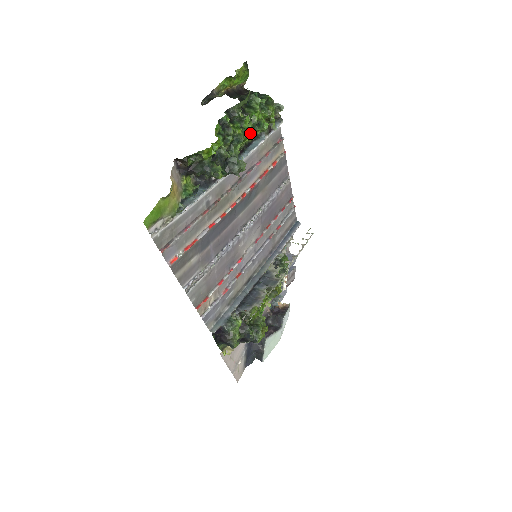
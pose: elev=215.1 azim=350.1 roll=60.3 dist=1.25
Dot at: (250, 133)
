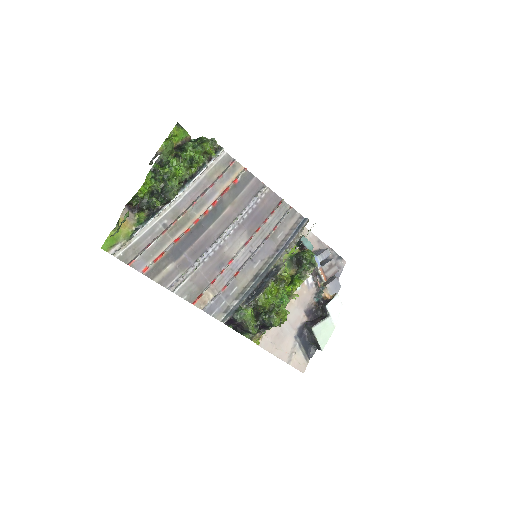
Dot at: (178, 168)
